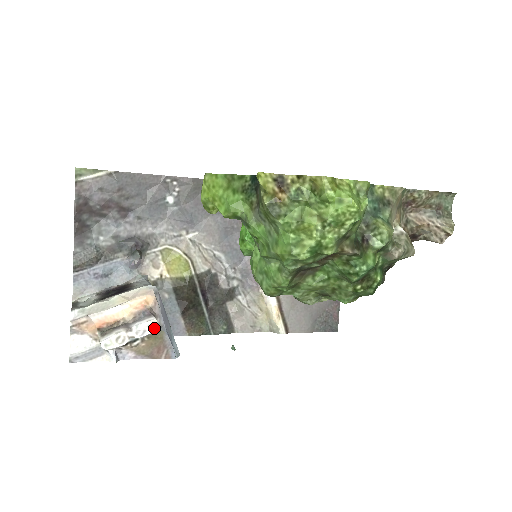
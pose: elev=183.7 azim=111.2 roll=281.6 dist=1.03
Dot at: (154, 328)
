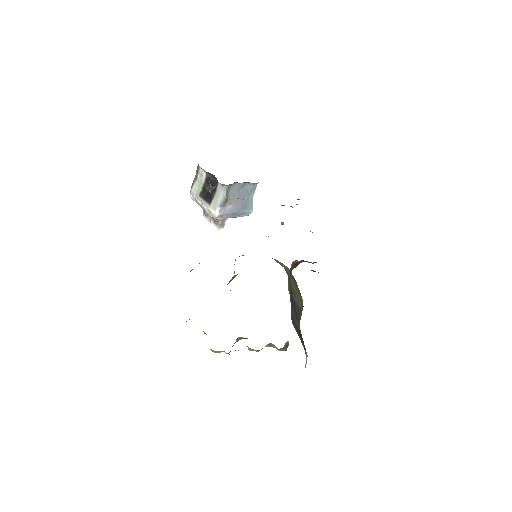
Dot at: (221, 228)
